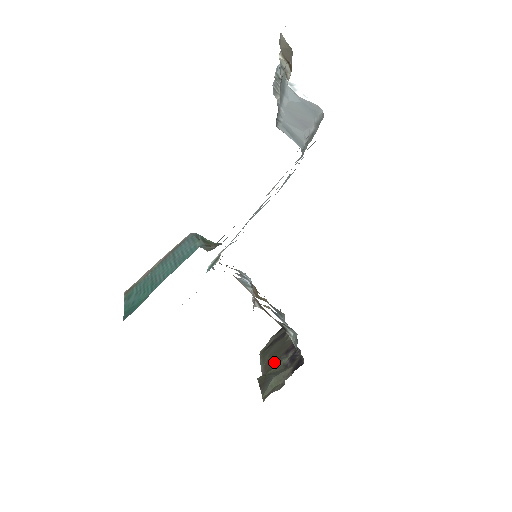
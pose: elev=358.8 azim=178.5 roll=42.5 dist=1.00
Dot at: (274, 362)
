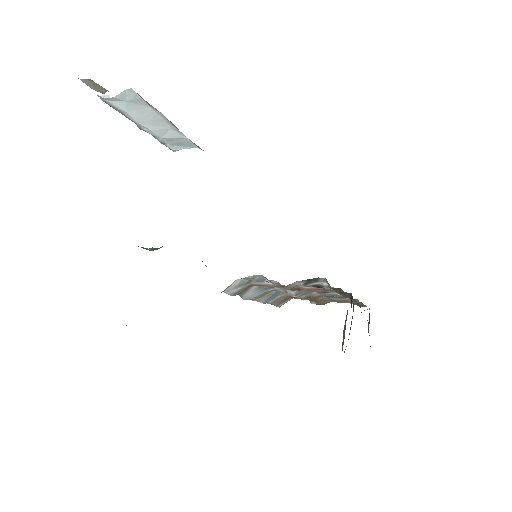
Dot at: occluded
